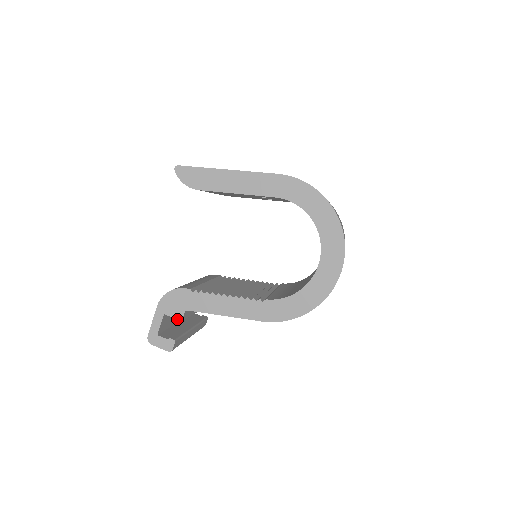
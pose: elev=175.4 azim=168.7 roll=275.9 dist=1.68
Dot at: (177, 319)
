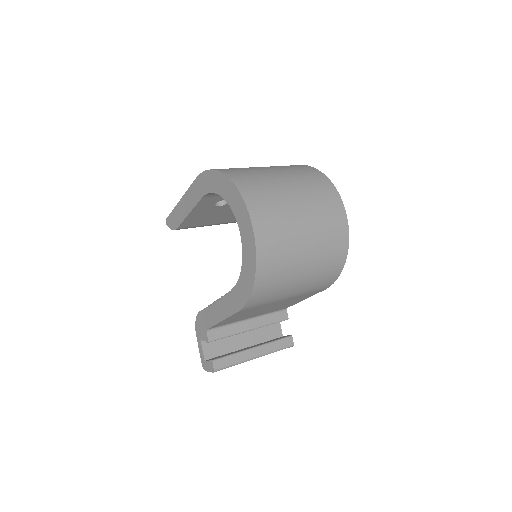
Dot at: (206, 340)
